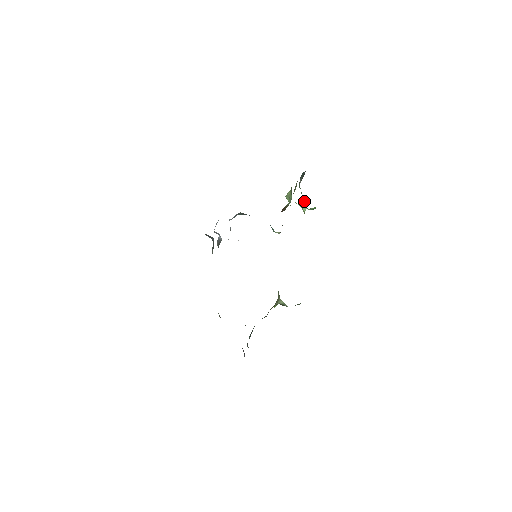
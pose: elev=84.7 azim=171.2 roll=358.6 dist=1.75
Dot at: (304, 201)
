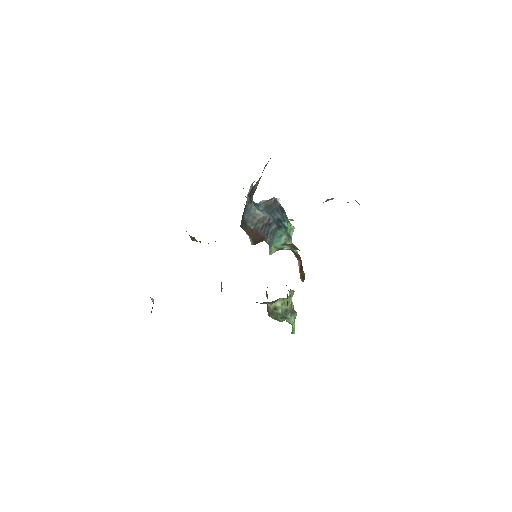
Dot at: occluded
